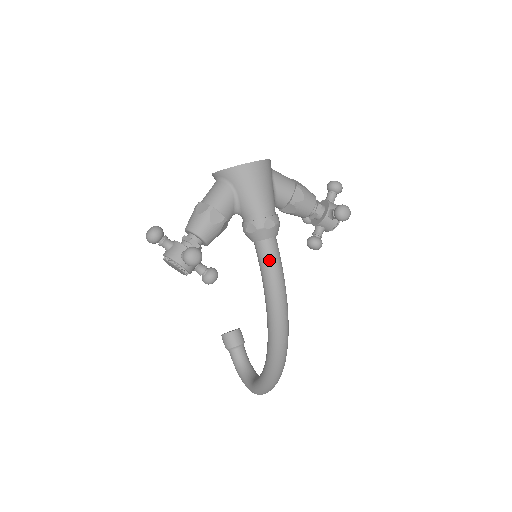
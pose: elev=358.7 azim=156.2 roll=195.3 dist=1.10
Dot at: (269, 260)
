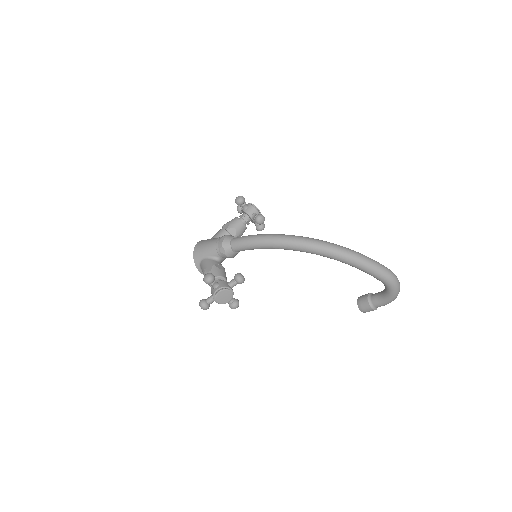
Dot at: (242, 242)
